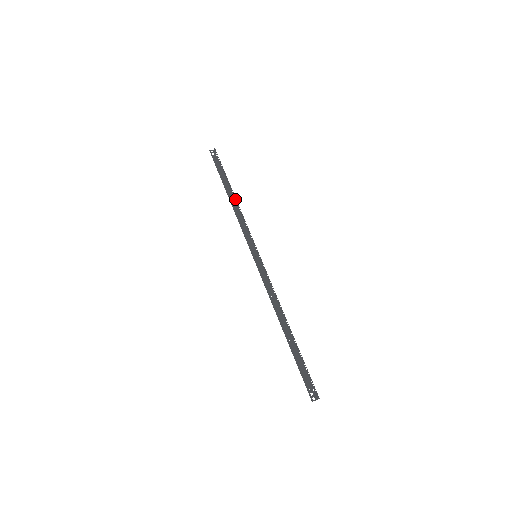
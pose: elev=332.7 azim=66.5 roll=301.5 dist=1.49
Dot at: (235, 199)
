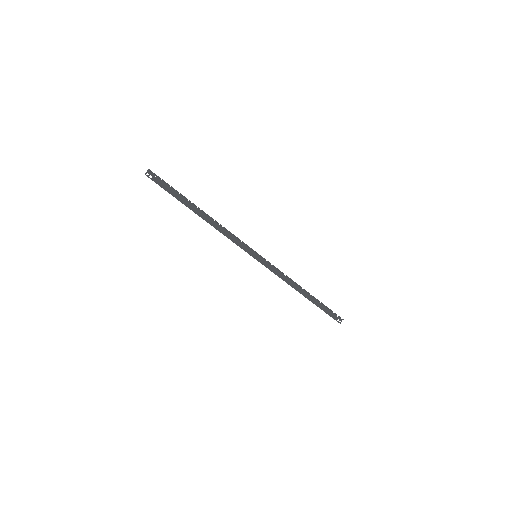
Dot at: (208, 216)
